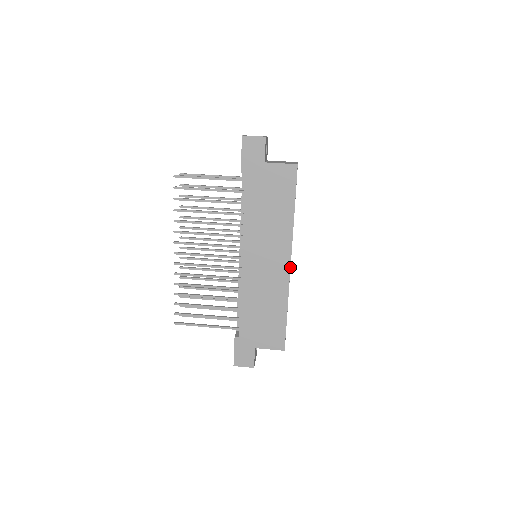
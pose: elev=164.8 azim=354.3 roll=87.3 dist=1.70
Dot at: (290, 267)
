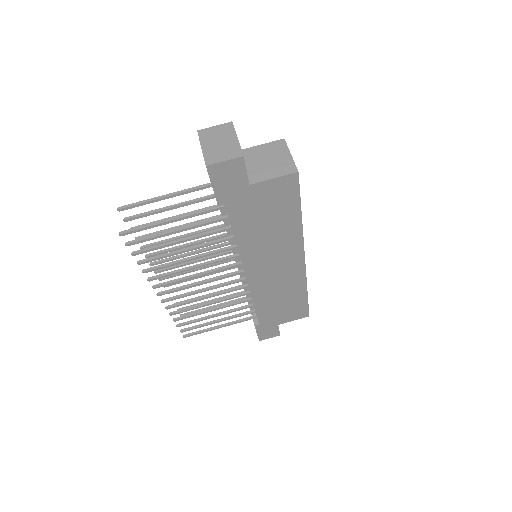
Dot at: (304, 261)
